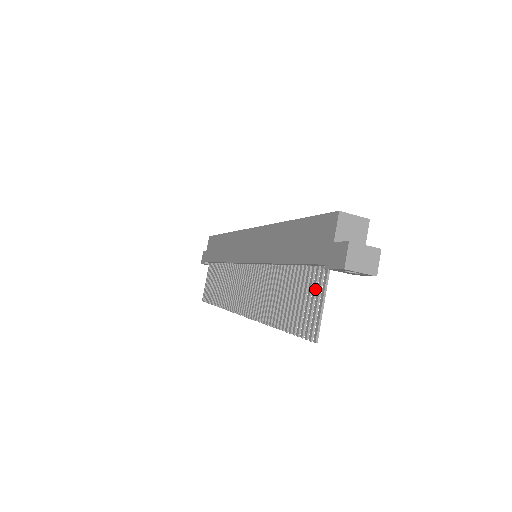
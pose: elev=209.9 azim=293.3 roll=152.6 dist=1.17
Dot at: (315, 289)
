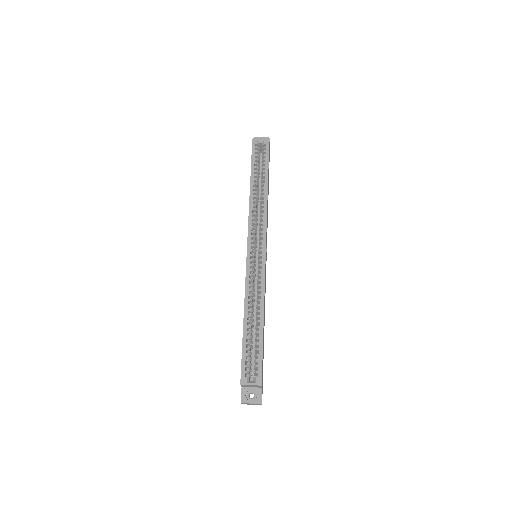
Dot at: occluded
